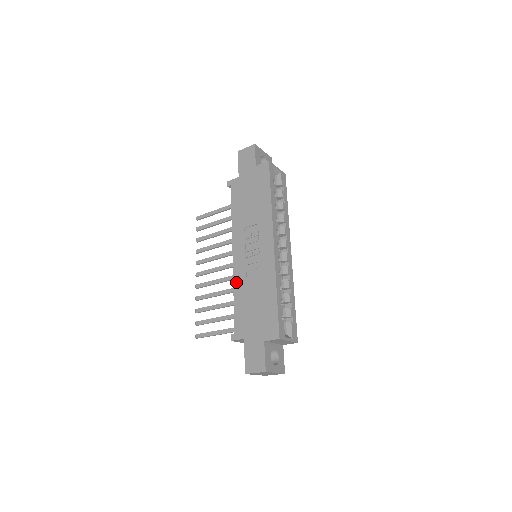
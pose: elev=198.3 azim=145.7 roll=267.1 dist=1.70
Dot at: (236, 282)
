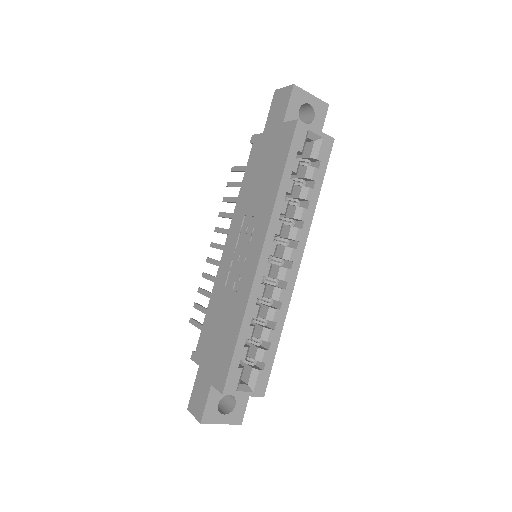
Dot at: (215, 287)
